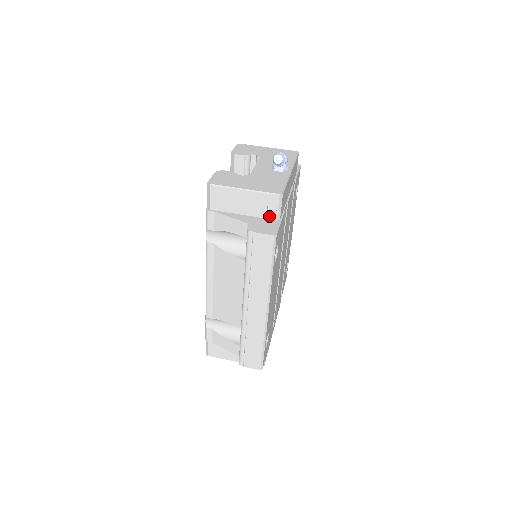
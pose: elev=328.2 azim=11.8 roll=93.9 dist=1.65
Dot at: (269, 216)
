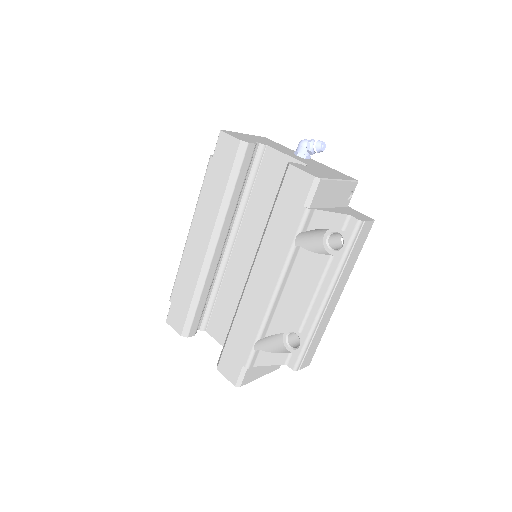
Dot at: (345, 204)
